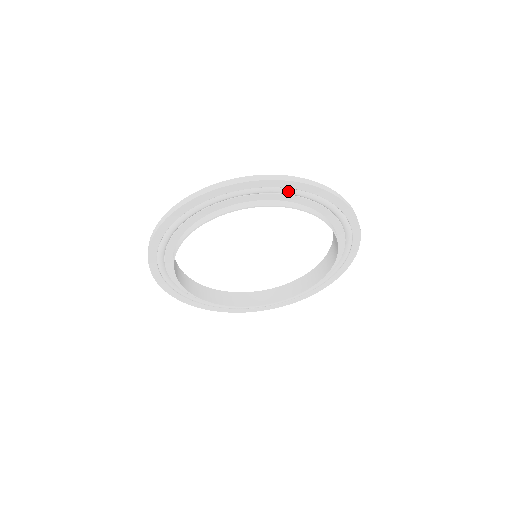
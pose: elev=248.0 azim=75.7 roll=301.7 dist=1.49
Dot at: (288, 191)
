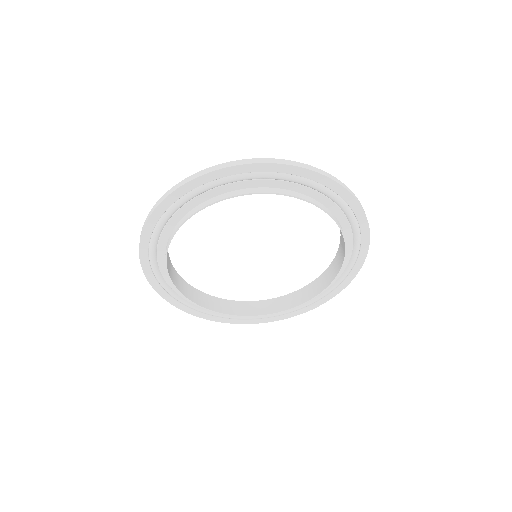
Dot at: (308, 182)
